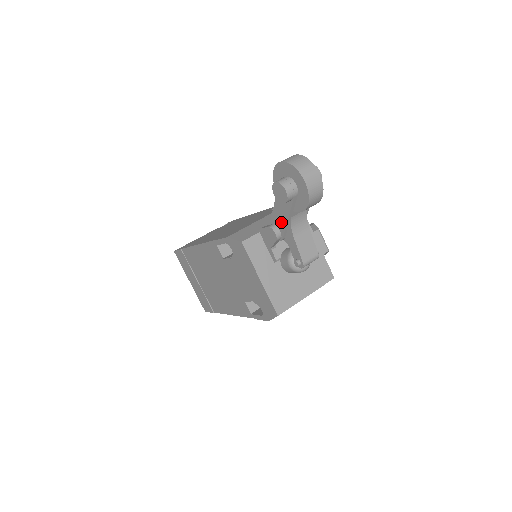
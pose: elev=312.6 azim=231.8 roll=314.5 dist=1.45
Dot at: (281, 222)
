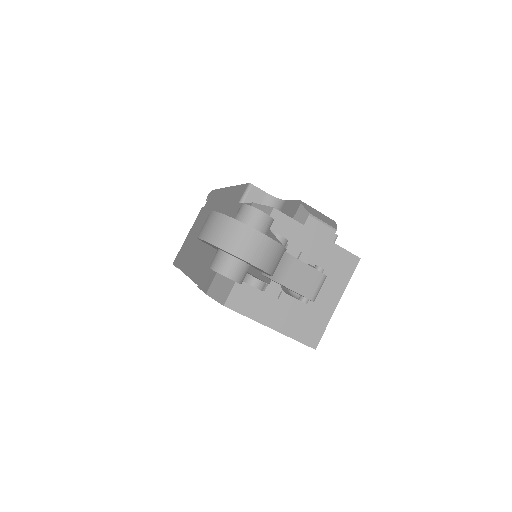
Dot at: occluded
